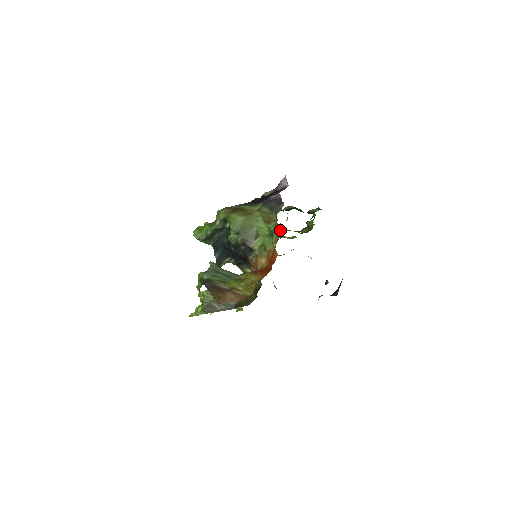
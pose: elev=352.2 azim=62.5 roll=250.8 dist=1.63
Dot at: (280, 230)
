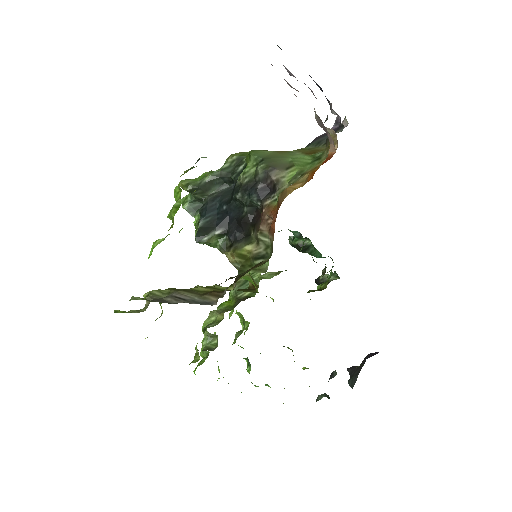
Dot at: occluded
